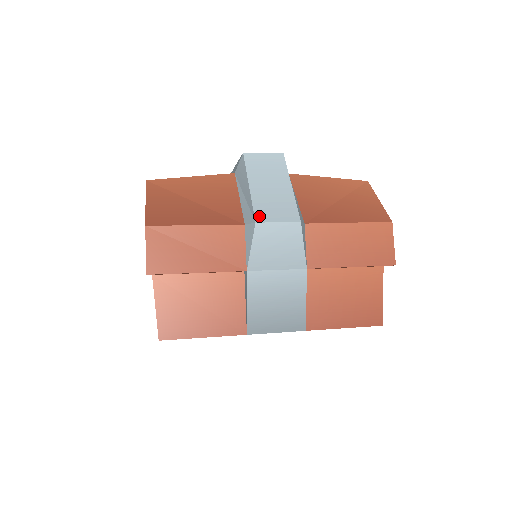
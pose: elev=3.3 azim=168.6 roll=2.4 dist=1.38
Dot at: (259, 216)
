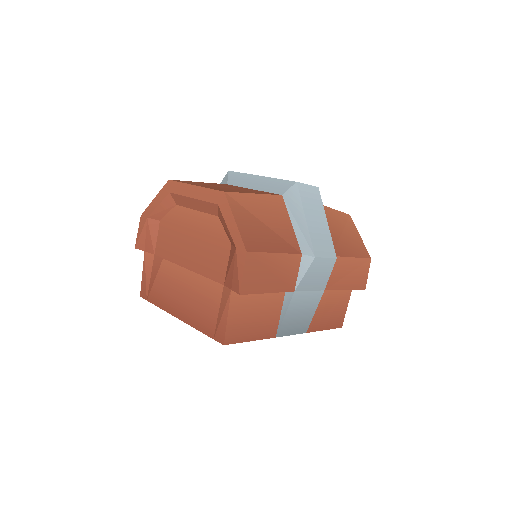
Dot at: (316, 251)
